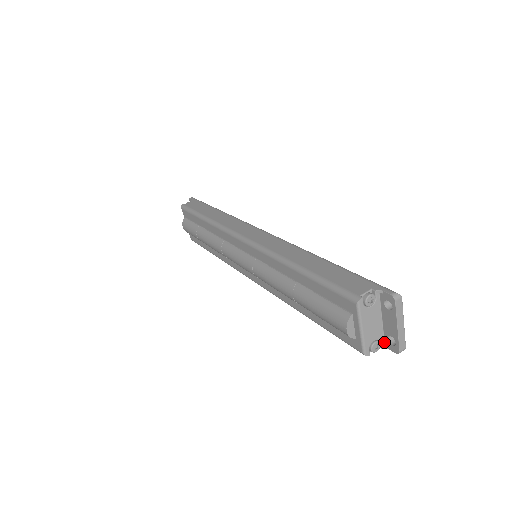
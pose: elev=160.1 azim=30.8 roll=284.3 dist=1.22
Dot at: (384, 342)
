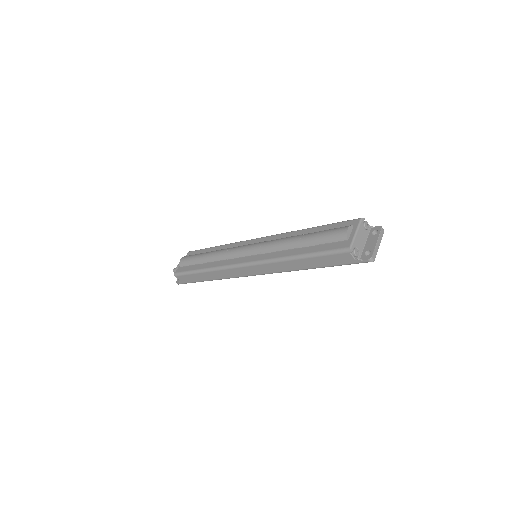
Dot at: (360, 257)
